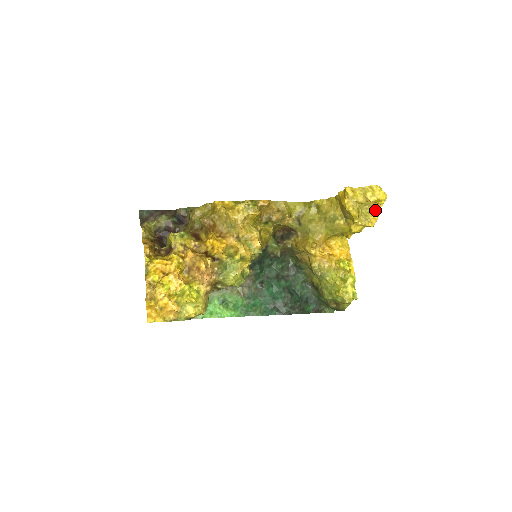
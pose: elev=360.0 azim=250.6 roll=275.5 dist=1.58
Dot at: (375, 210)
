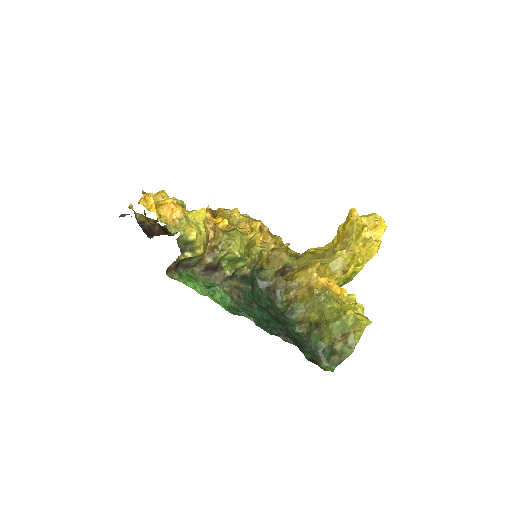
Dot at: occluded
